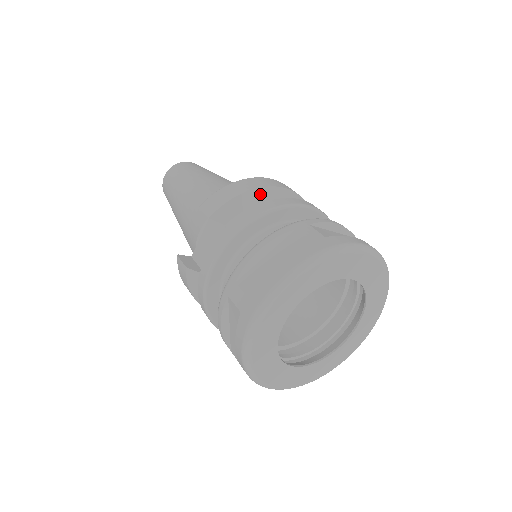
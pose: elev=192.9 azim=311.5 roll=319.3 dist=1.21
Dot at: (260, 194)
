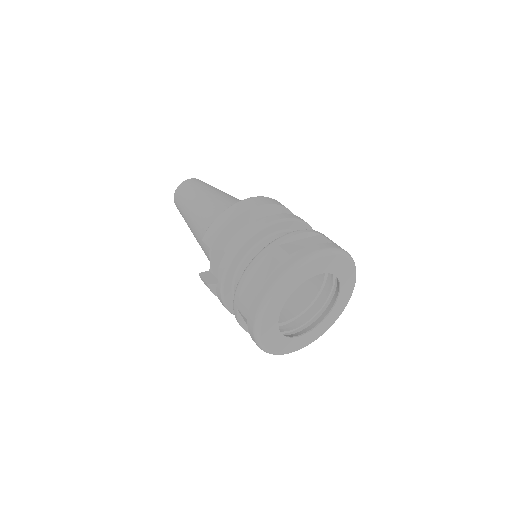
Dot at: (242, 219)
